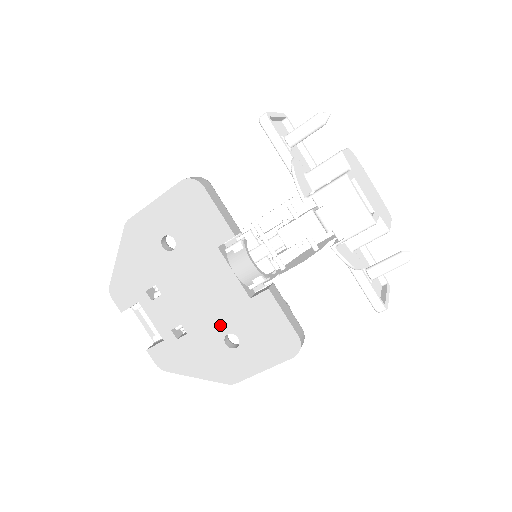
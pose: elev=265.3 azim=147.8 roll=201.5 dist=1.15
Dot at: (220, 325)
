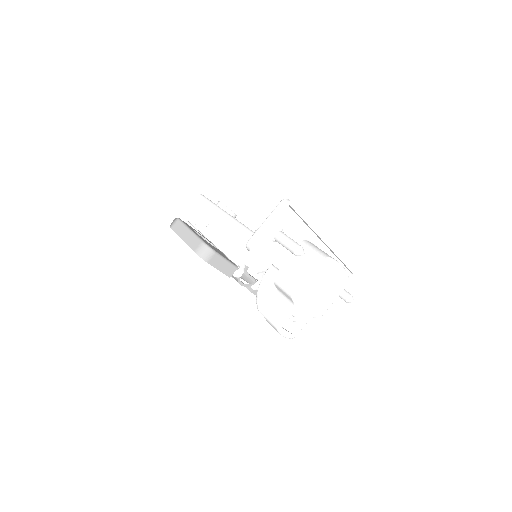
Dot at: occluded
